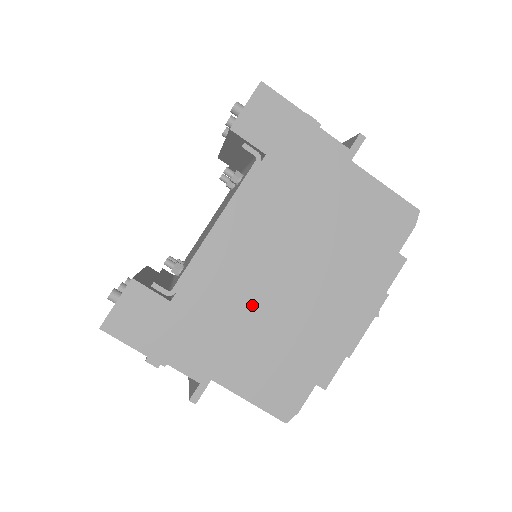
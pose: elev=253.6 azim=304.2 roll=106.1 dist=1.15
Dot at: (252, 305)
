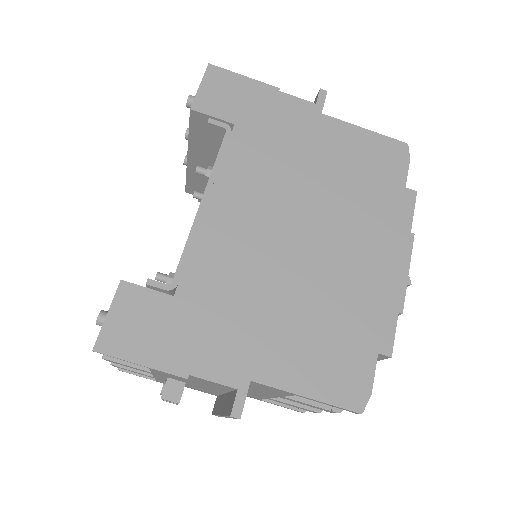
Dot at: (270, 278)
